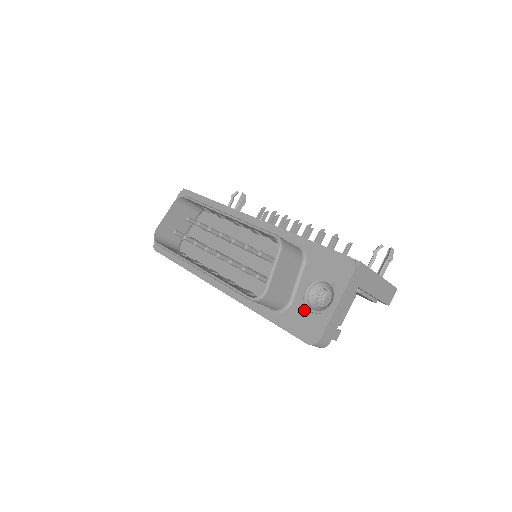
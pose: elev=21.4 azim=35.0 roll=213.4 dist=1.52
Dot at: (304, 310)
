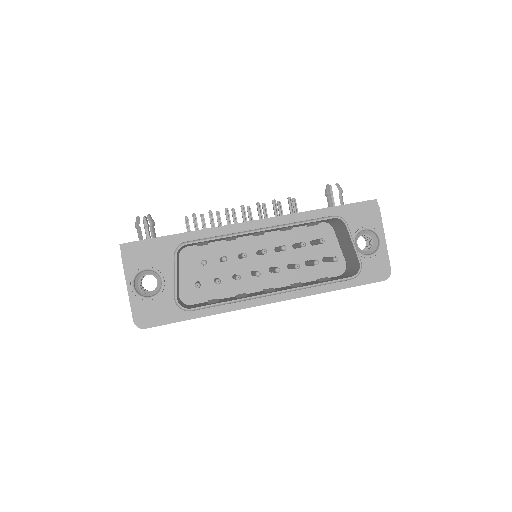
Dot at: (364, 260)
